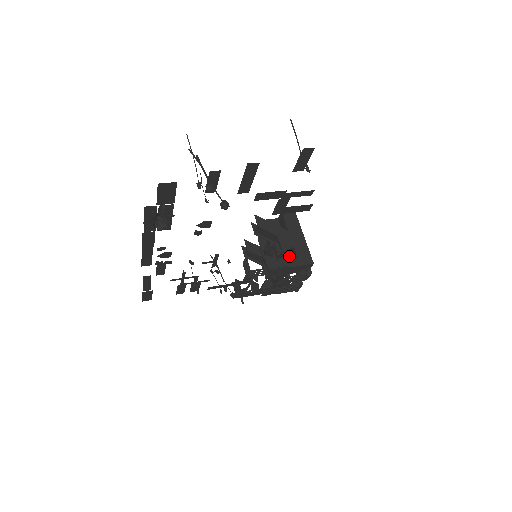
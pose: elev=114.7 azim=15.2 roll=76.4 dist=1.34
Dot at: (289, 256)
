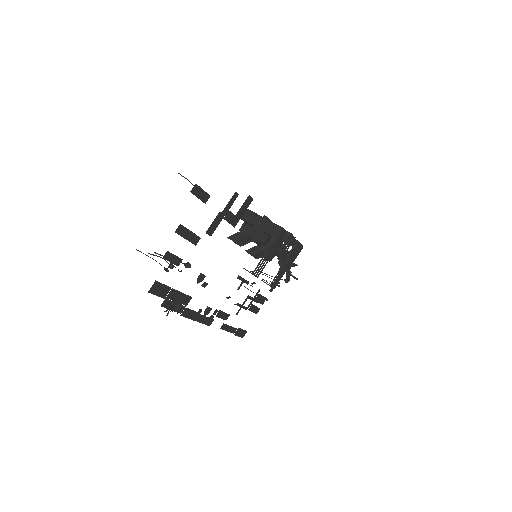
Dot at: (268, 239)
